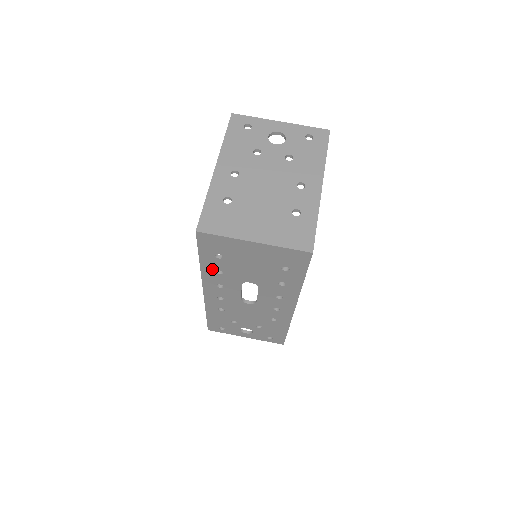
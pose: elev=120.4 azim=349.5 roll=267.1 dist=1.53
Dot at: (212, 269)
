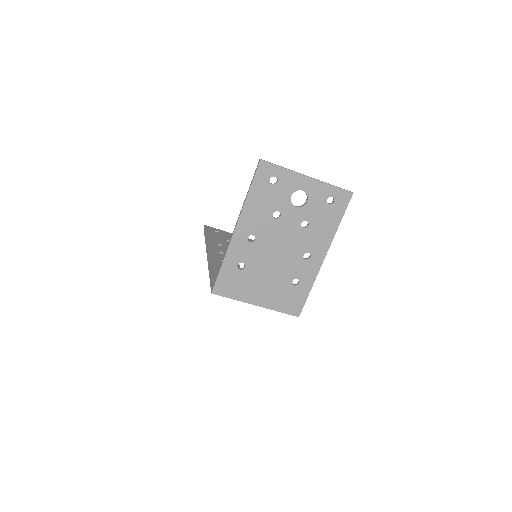
Dot at: occluded
